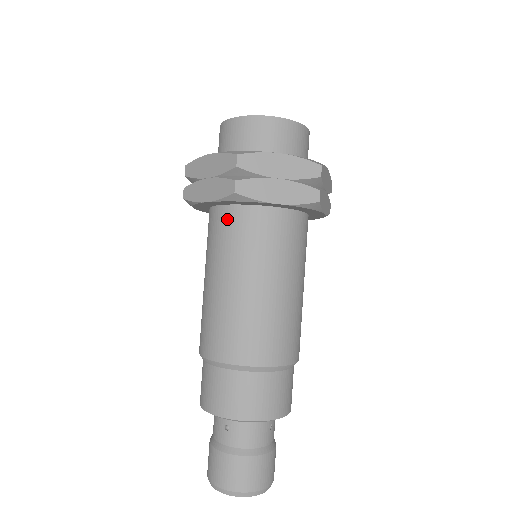
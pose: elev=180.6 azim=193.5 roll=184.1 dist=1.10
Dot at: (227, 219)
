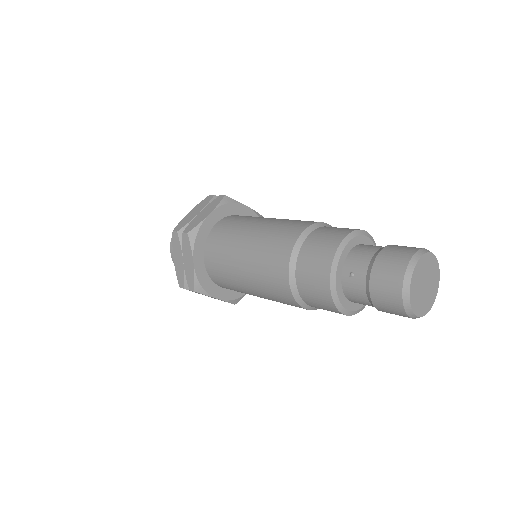
Dot at: (210, 254)
